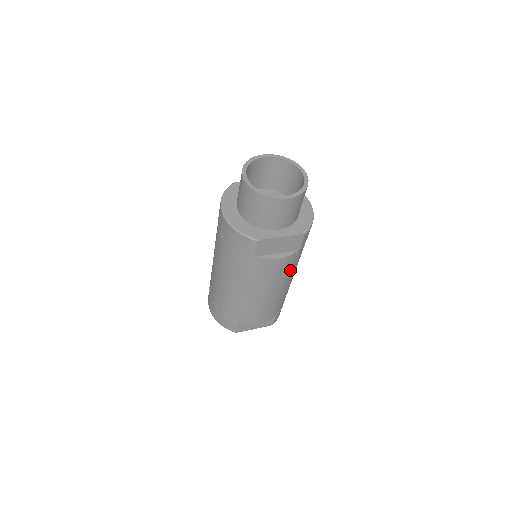
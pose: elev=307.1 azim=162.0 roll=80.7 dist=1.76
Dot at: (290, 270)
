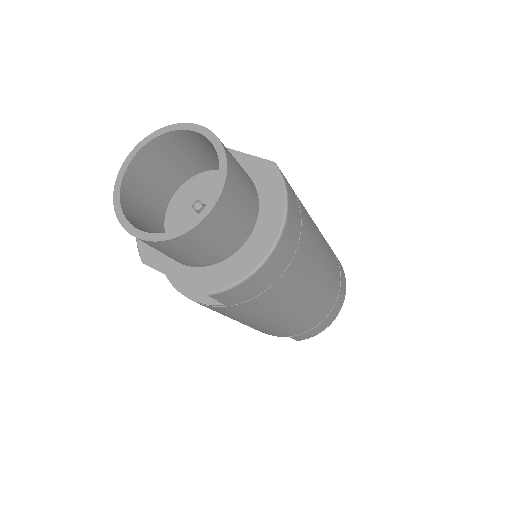
Dot at: (241, 315)
